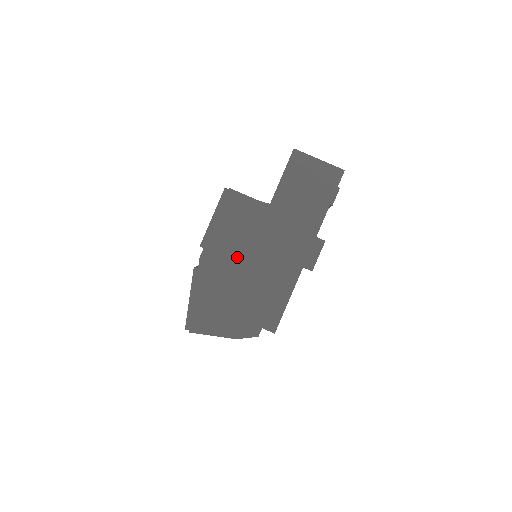
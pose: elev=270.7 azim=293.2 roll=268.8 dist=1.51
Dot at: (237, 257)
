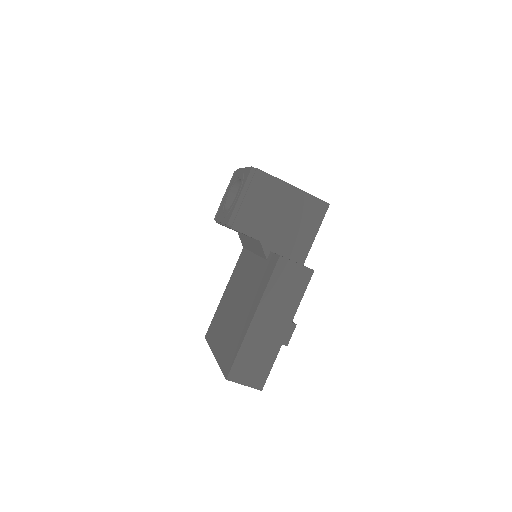
Dot at: (245, 238)
